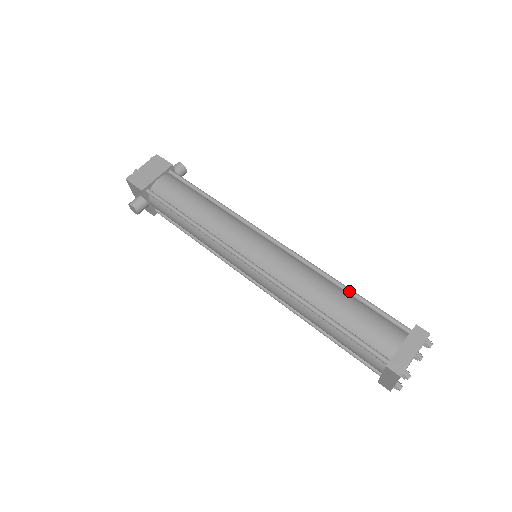
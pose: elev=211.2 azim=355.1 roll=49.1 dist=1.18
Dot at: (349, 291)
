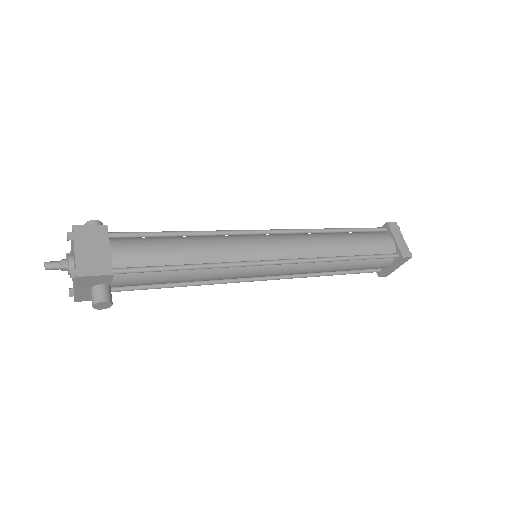
Dot at: (343, 230)
